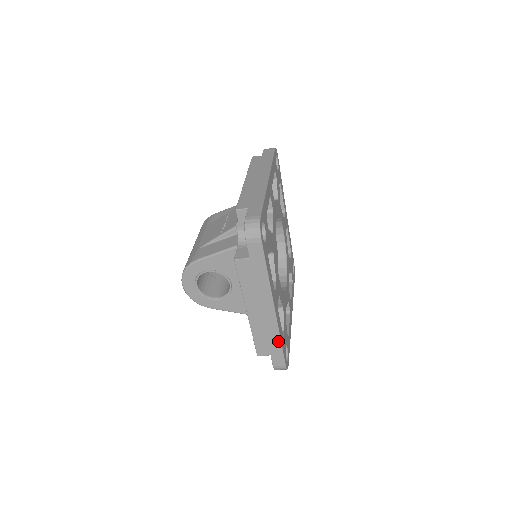
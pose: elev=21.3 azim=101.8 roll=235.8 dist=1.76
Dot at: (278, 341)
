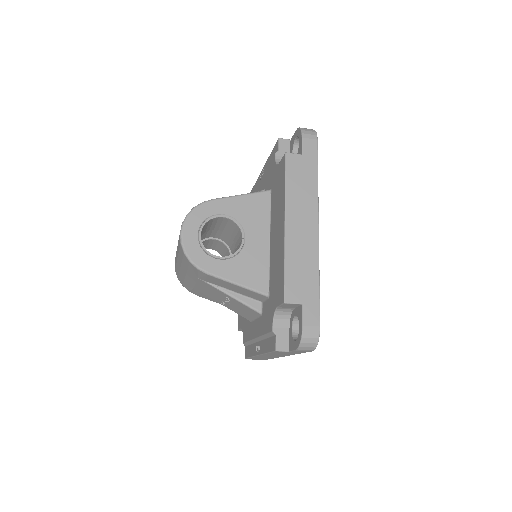
Dot at: (316, 279)
